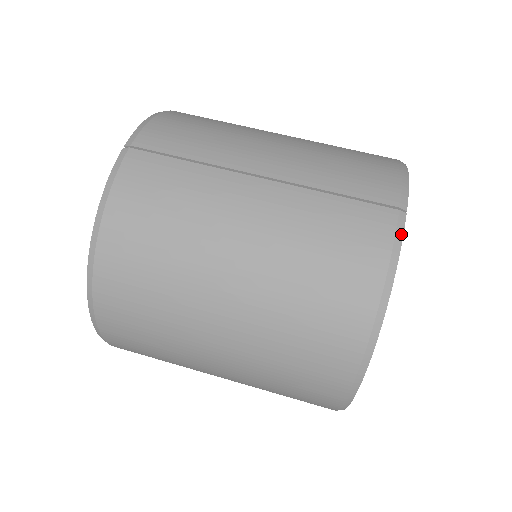
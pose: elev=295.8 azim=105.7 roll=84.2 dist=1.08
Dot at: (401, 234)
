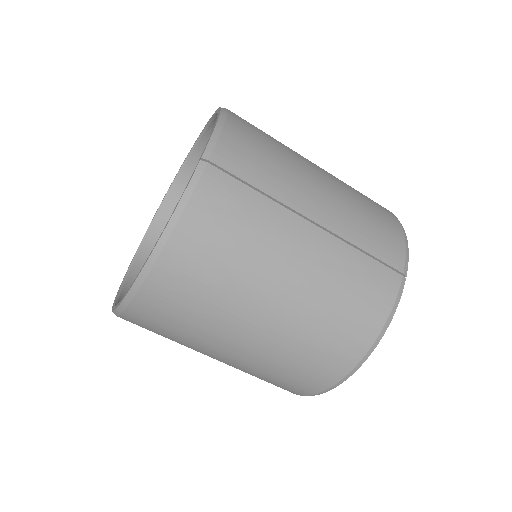
Dot at: (400, 296)
